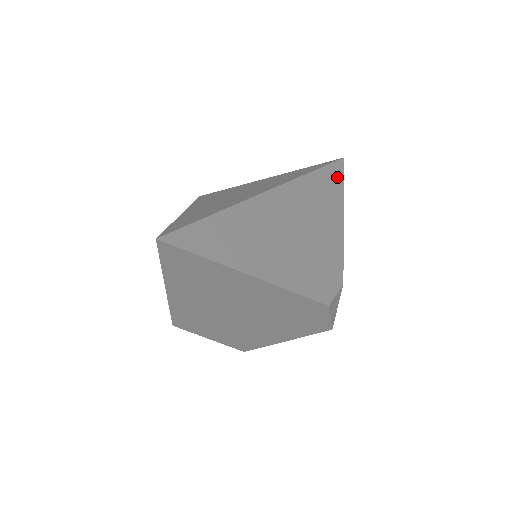
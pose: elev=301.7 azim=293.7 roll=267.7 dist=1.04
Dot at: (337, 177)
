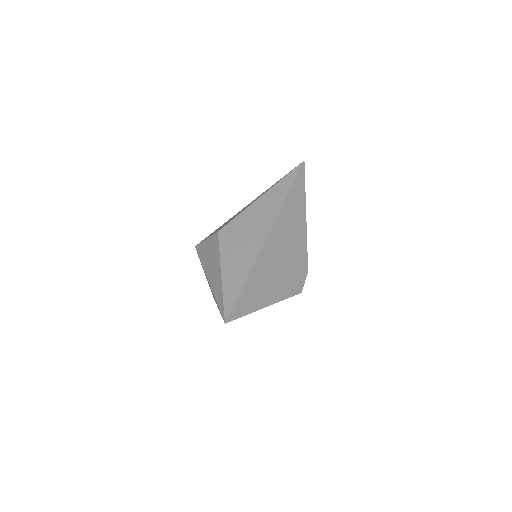
Dot at: (301, 186)
